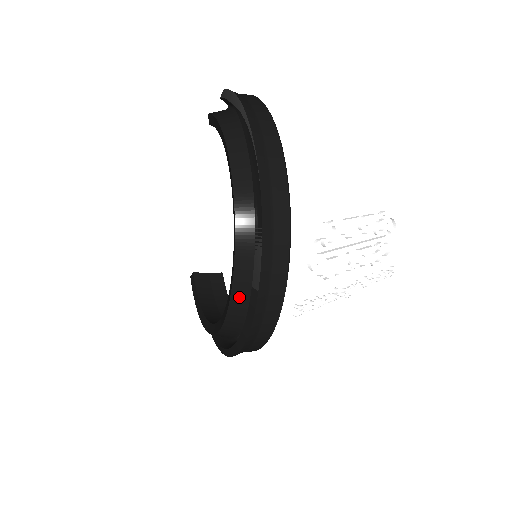
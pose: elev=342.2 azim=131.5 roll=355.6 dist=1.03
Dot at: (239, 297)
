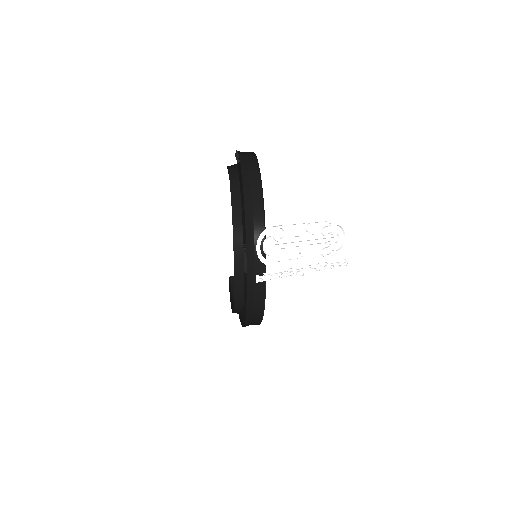
Dot at: (240, 280)
